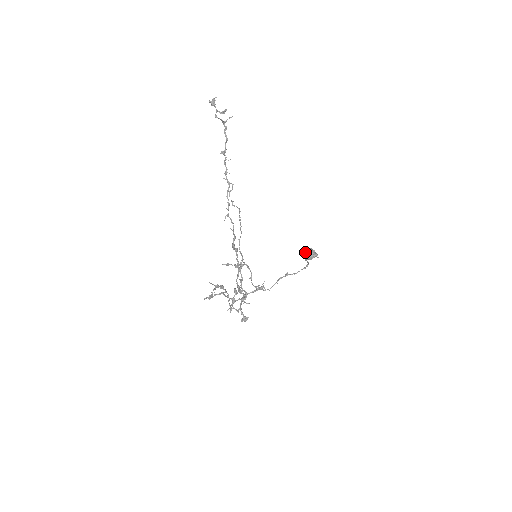
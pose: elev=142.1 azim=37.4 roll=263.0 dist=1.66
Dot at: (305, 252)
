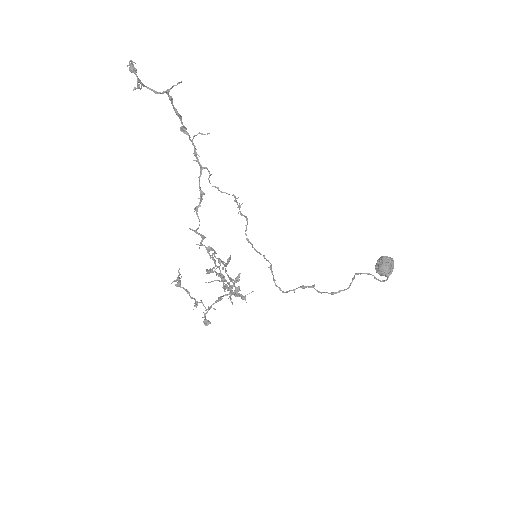
Dot at: (377, 261)
